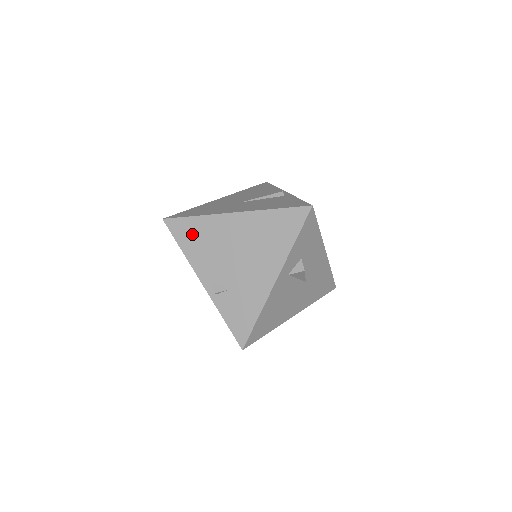
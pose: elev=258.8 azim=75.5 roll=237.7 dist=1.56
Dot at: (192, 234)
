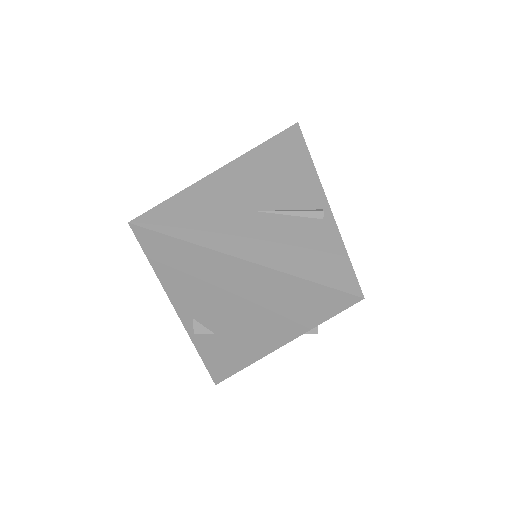
Dot at: (173, 259)
